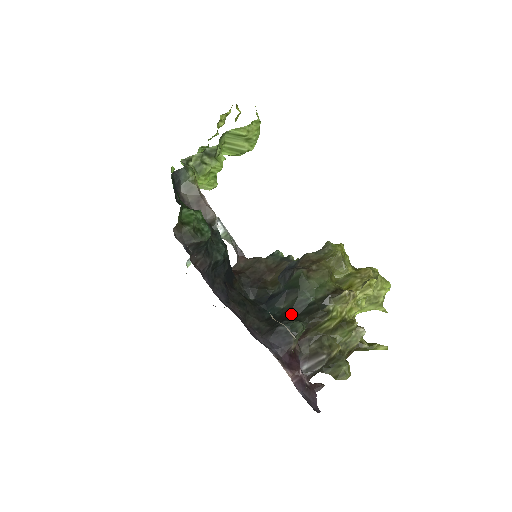
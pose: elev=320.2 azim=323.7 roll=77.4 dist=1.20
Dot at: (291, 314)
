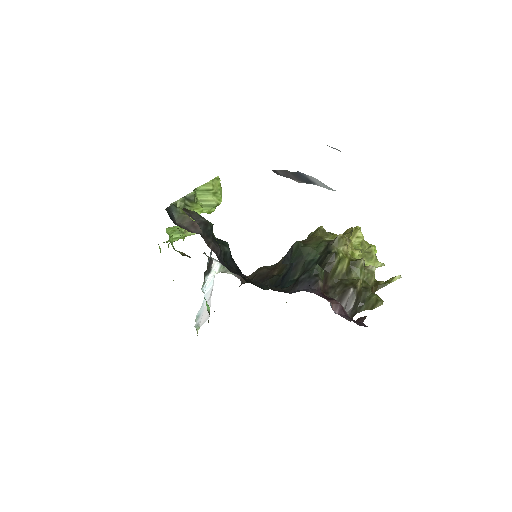
Dot at: occluded
